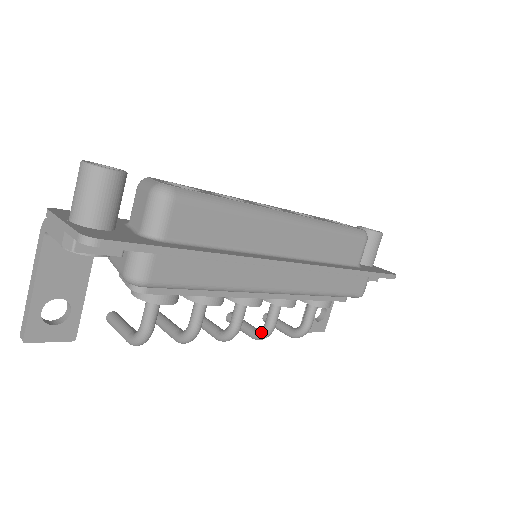
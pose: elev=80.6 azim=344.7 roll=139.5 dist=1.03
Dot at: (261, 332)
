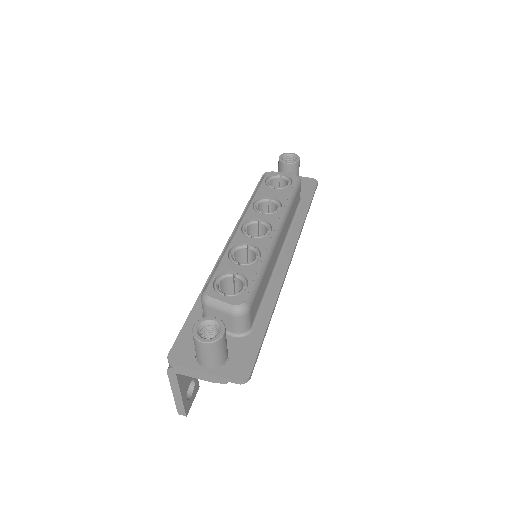
Dot at: occluded
